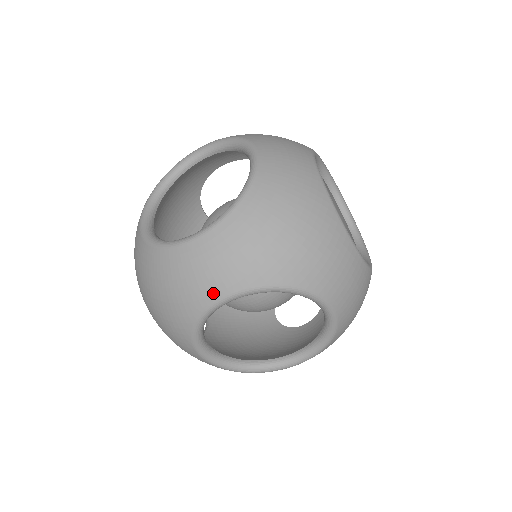
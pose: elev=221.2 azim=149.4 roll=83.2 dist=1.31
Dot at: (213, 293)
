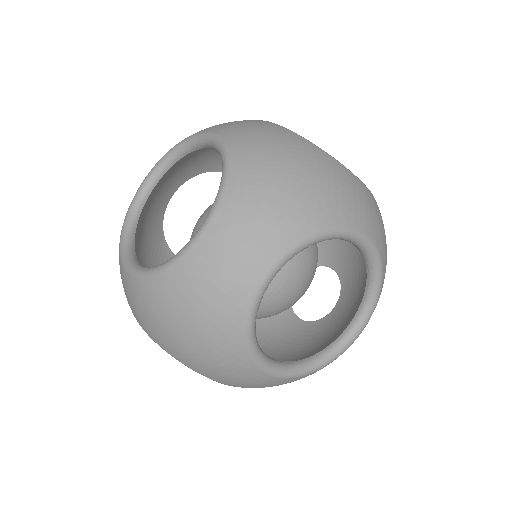
Dot at: occluded
